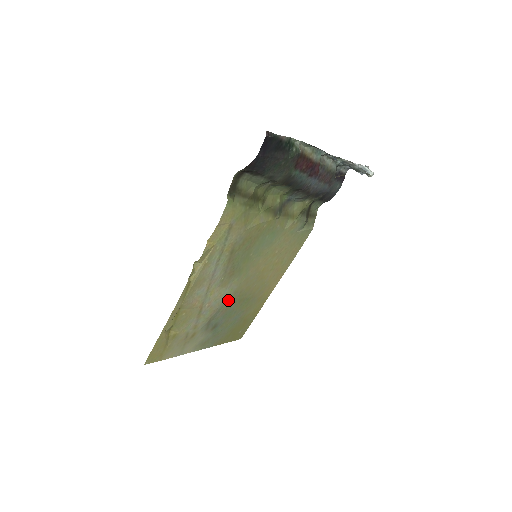
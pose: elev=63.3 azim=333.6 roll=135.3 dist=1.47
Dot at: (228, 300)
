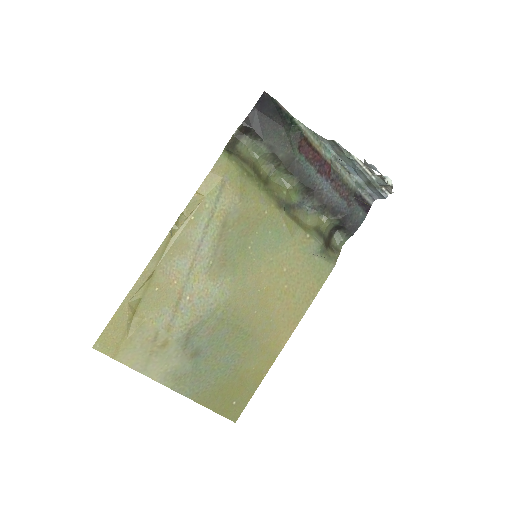
Dot at: (217, 312)
